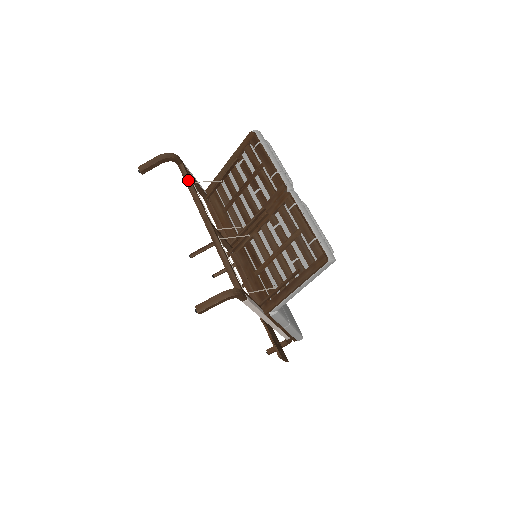
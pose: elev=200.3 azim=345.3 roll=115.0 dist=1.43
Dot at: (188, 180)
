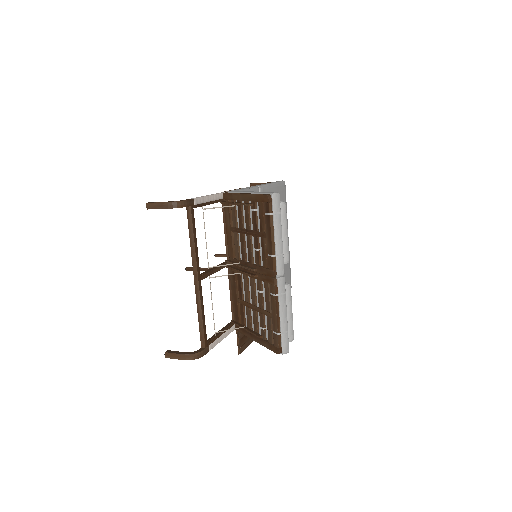
Dot at: (191, 228)
